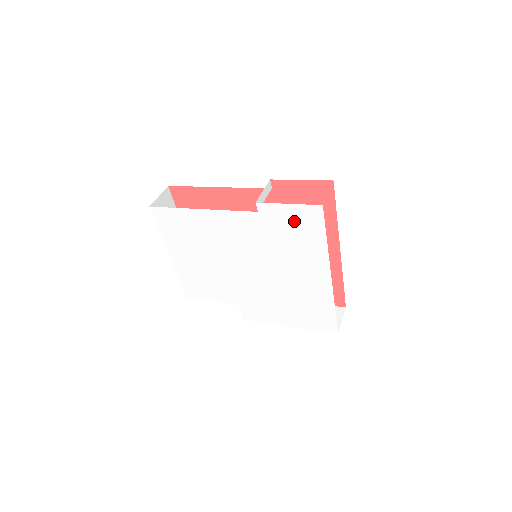
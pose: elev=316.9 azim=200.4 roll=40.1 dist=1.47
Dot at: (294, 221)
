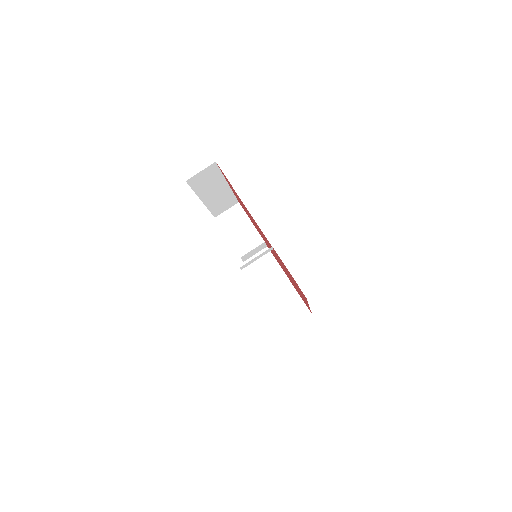
Dot at: occluded
